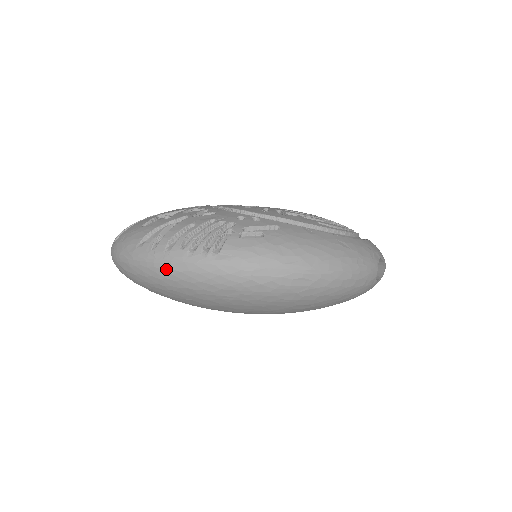
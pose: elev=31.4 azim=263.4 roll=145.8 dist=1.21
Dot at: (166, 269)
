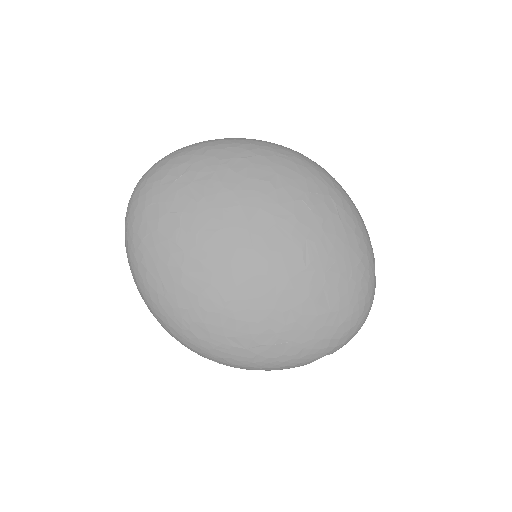
Dot at: (237, 138)
